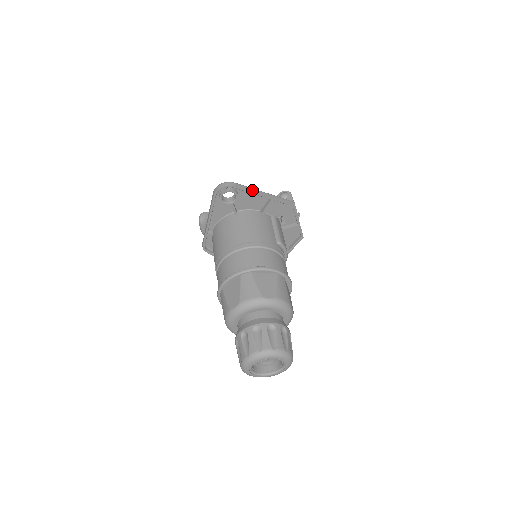
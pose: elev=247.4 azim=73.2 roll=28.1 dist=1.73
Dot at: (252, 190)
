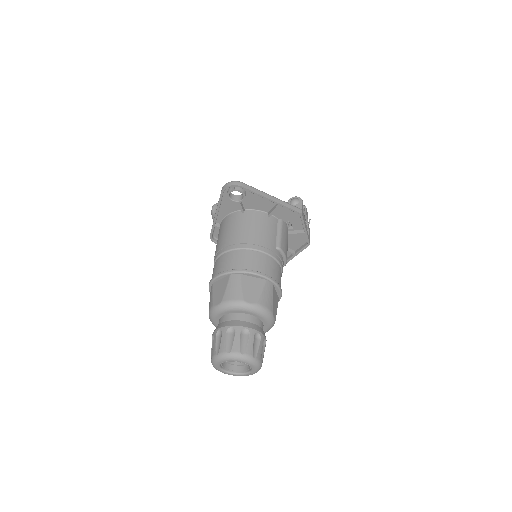
Dot at: (260, 193)
